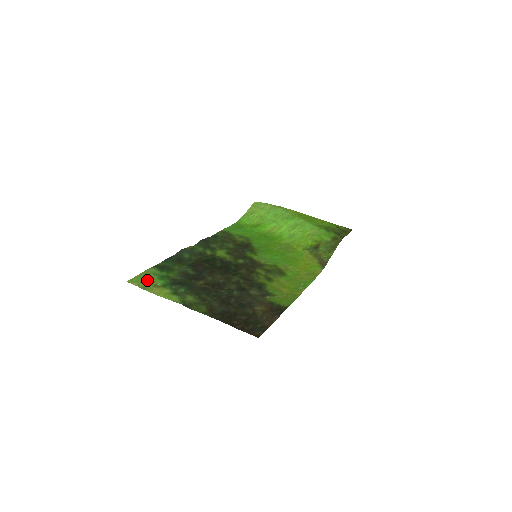
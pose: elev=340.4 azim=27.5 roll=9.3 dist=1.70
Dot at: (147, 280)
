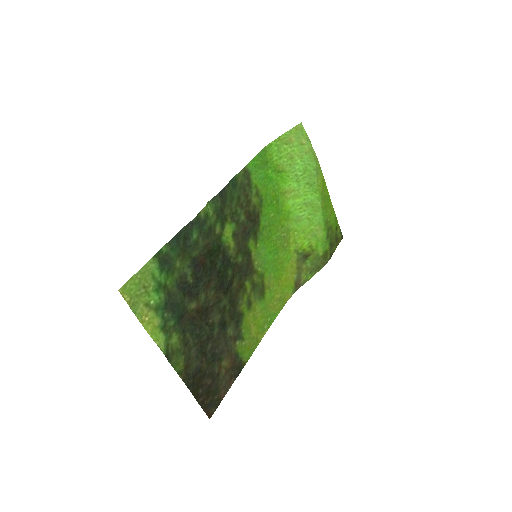
Dot at: (142, 291)
